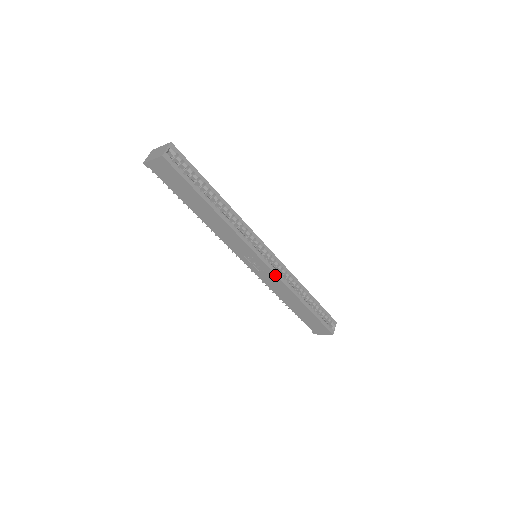
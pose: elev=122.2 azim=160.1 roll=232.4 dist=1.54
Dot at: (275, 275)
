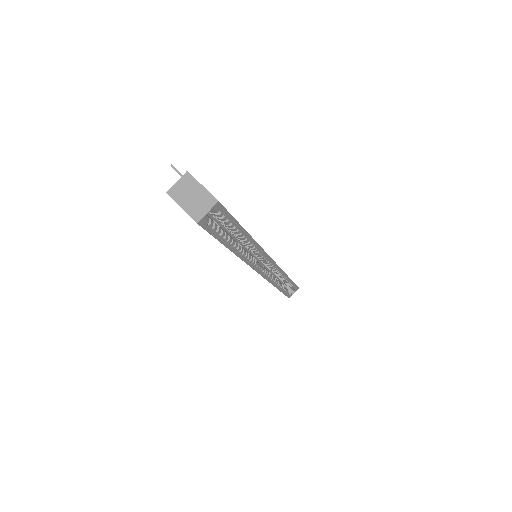
Dot at: (265, 278)
